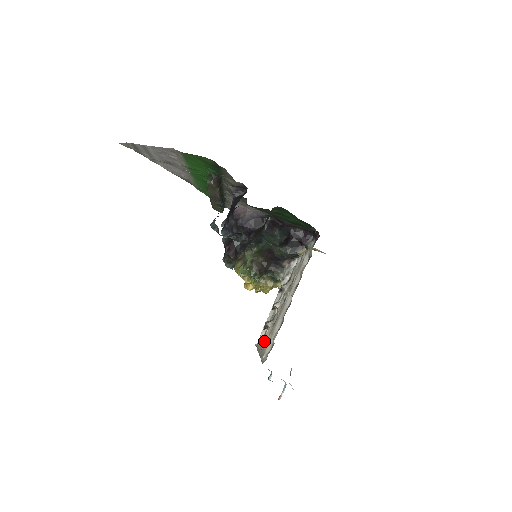
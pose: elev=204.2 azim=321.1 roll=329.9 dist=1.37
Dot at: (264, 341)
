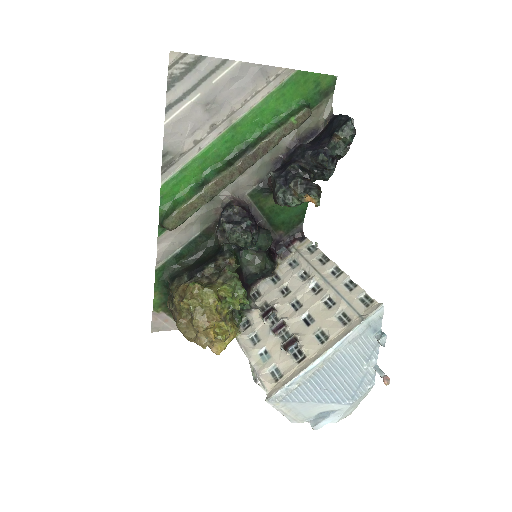
Dot at: (311, 346)
